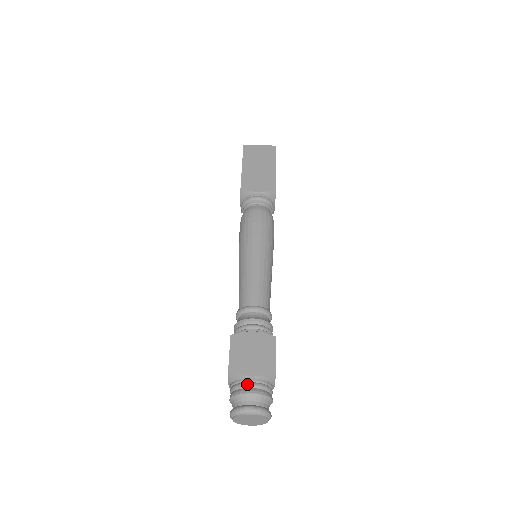
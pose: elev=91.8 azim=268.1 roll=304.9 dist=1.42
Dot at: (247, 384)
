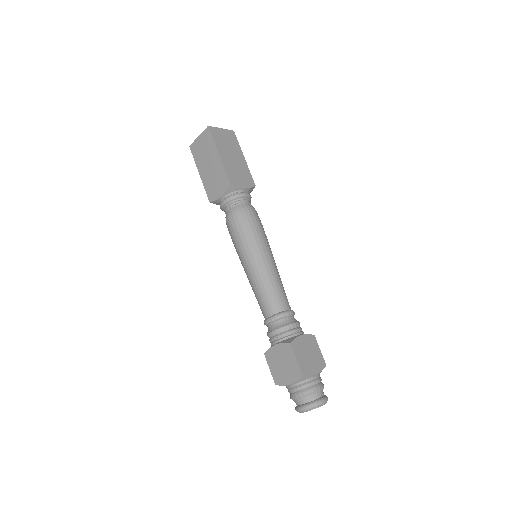
Dot at: (291, 391)
